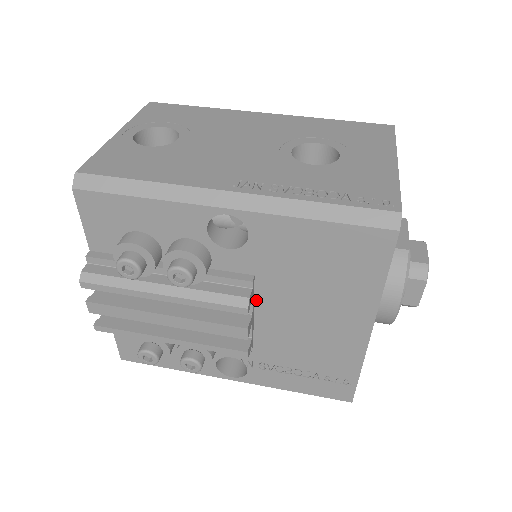
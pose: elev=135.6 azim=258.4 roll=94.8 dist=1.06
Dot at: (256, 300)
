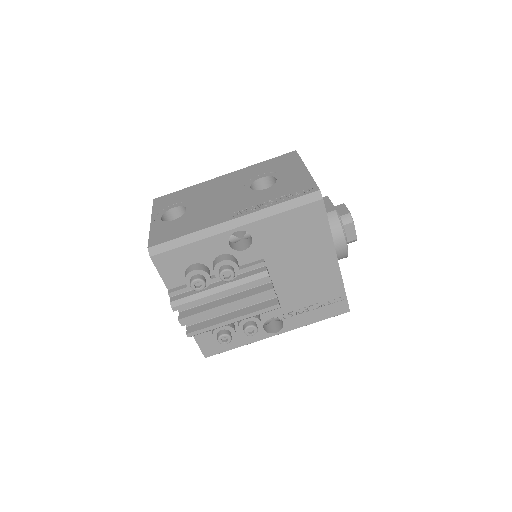
Dot at: (270, 273)
